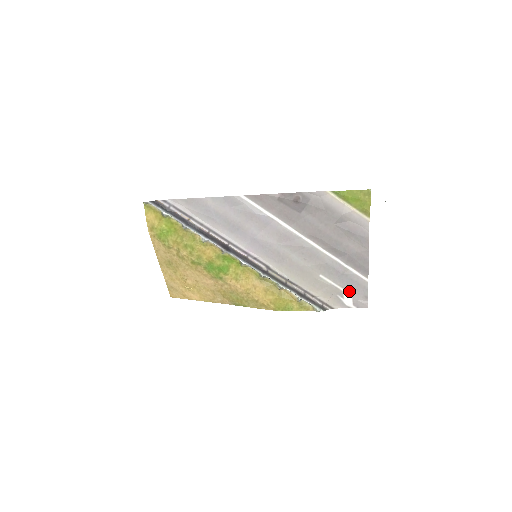
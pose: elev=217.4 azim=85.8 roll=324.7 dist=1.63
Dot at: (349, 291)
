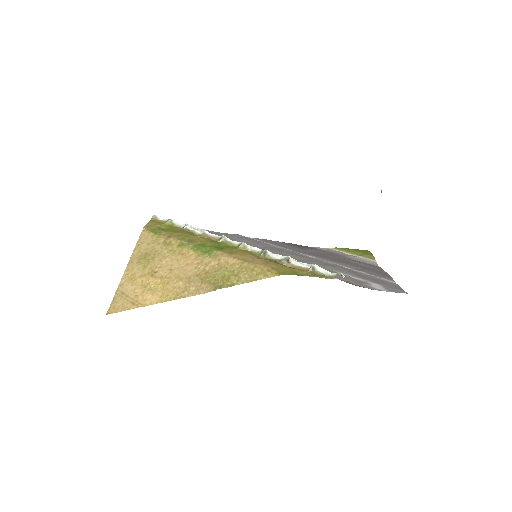
Dot at: (375, 283)
